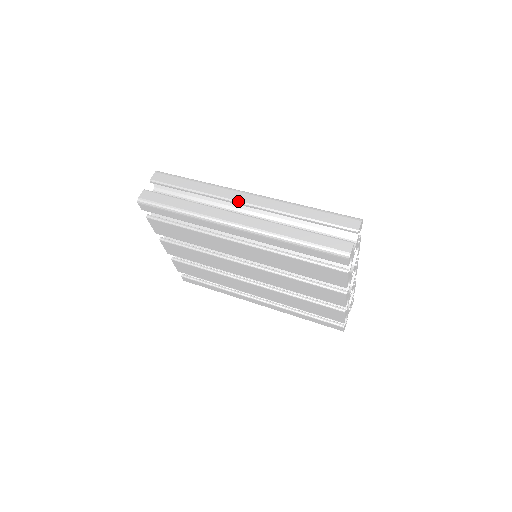
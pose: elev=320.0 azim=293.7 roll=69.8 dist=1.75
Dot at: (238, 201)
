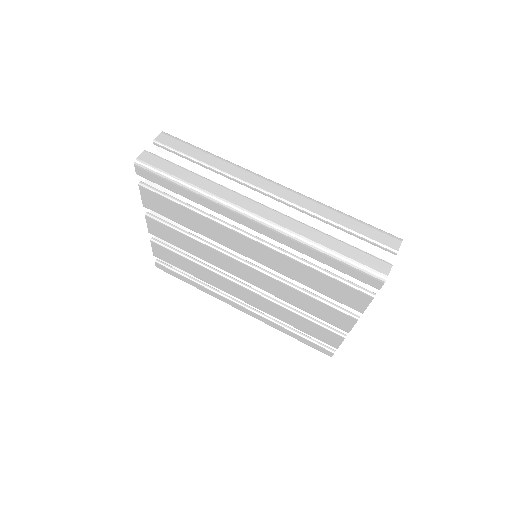
Dot at: (260, 188)
